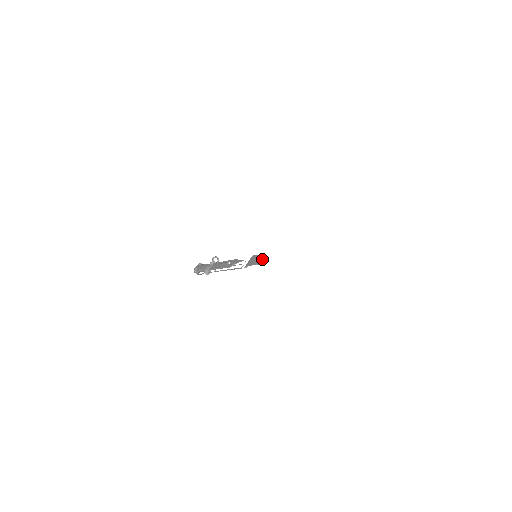
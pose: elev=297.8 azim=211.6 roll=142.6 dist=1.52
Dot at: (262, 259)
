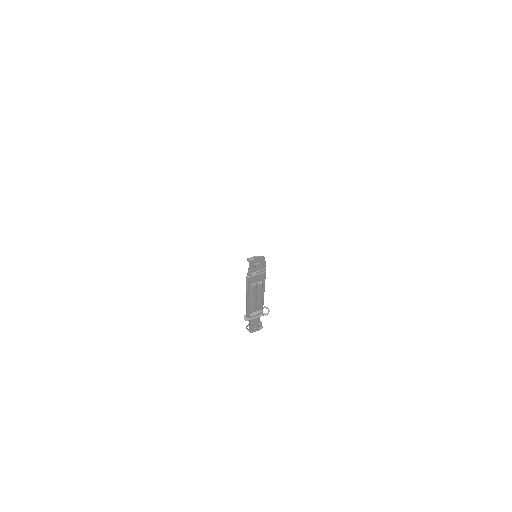
Dot at: (256, 256)
